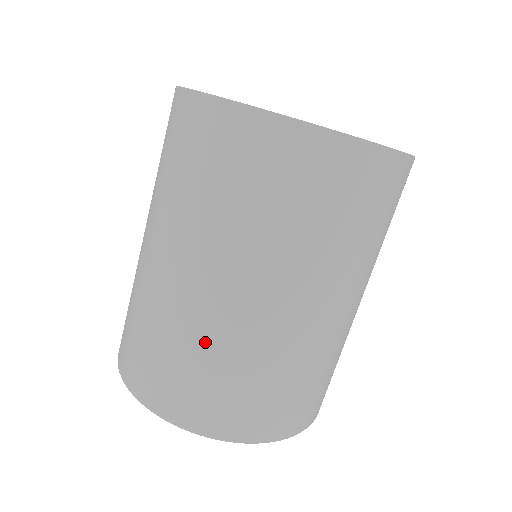
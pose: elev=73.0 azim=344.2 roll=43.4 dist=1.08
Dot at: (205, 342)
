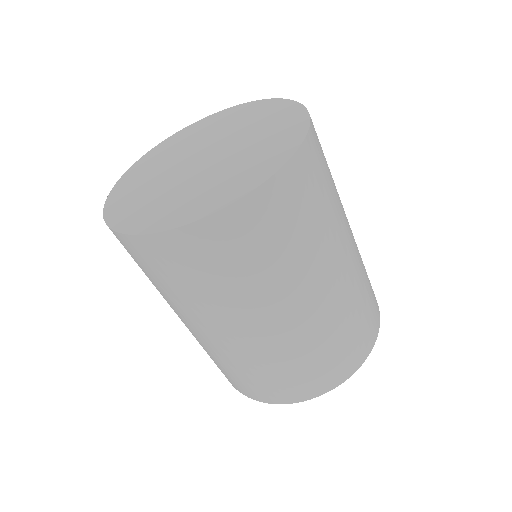
Dot at: (263, 361)
